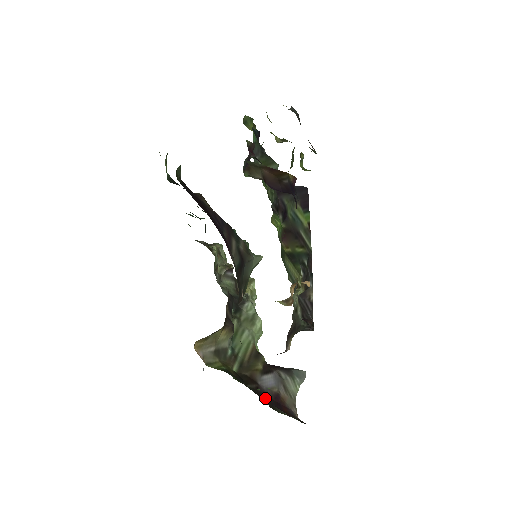
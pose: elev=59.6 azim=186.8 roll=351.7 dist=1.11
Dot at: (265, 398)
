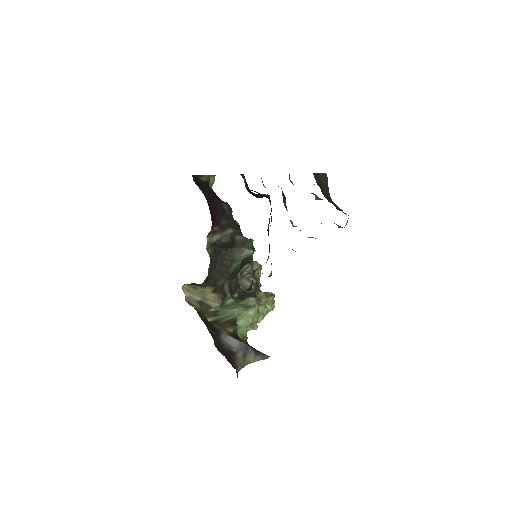
Dot at: (217, 341)
